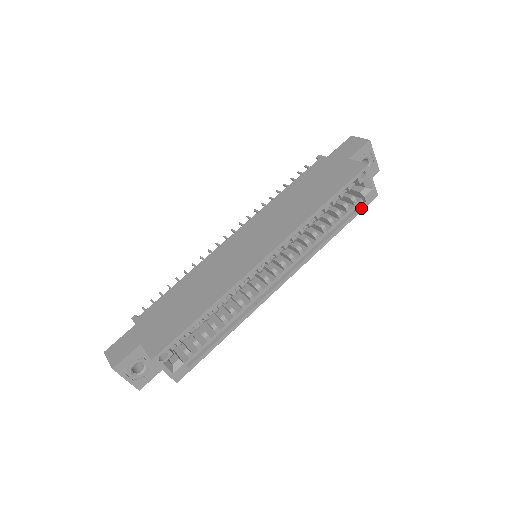
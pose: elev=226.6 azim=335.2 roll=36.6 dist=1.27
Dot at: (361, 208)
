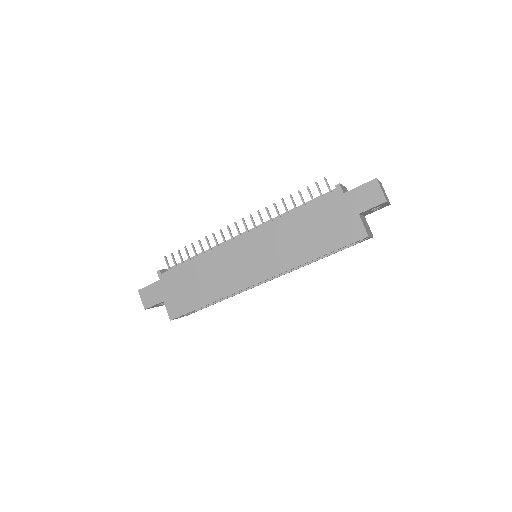
Dot at: (353, 245)
